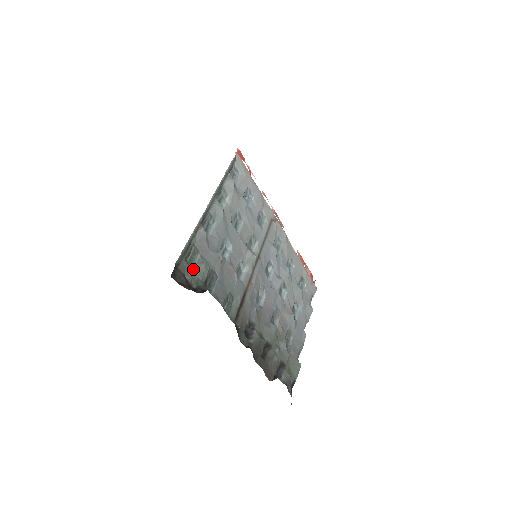
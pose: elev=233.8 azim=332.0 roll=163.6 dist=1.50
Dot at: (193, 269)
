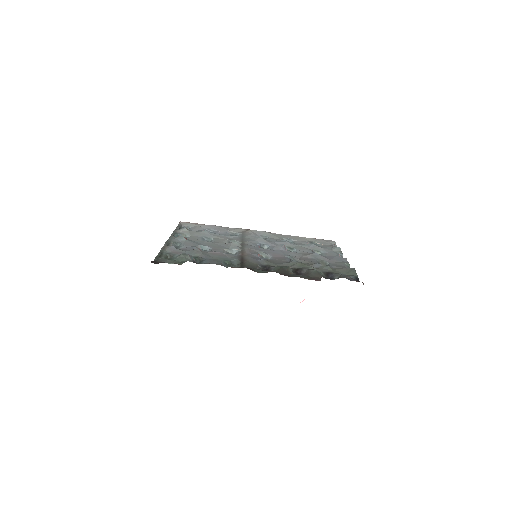
Dot at: (175, 260)
